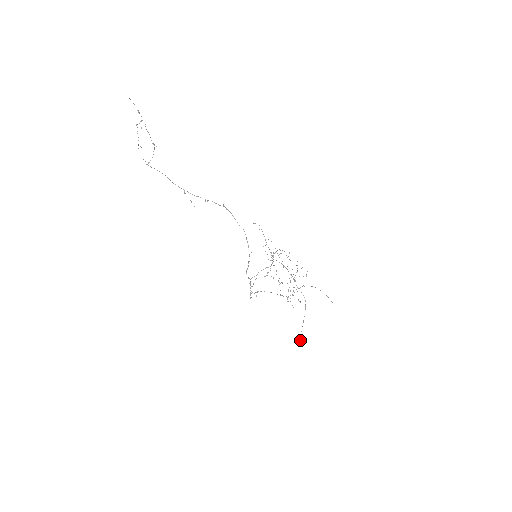
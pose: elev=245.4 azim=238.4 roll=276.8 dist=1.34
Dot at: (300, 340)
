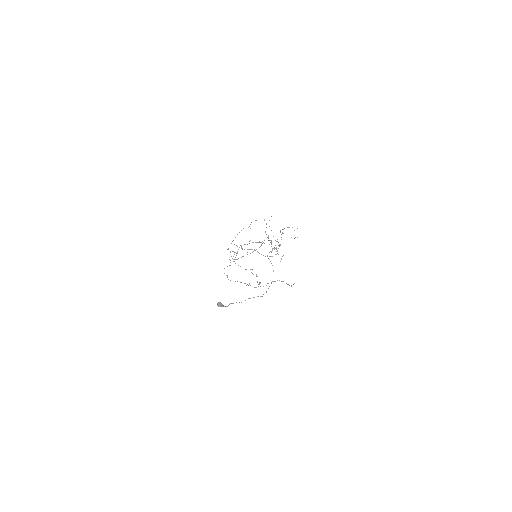
Dot at: (223, 305)
